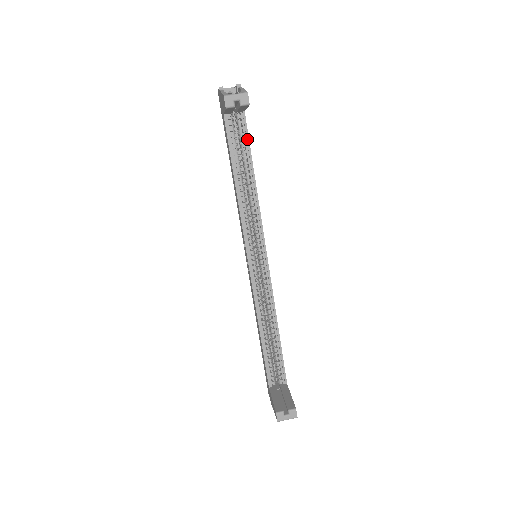
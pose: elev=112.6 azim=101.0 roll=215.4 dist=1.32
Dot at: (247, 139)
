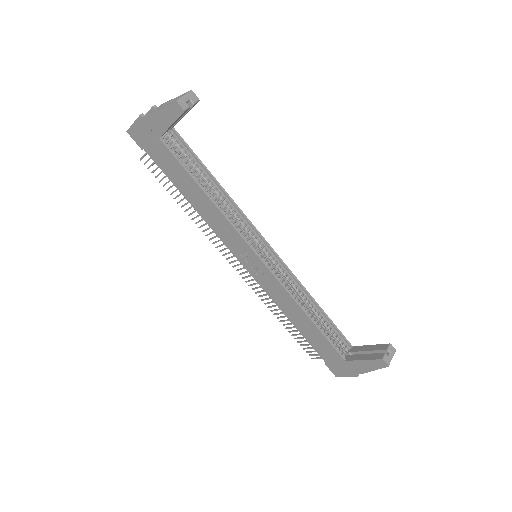
Dot at: (191, 151)
